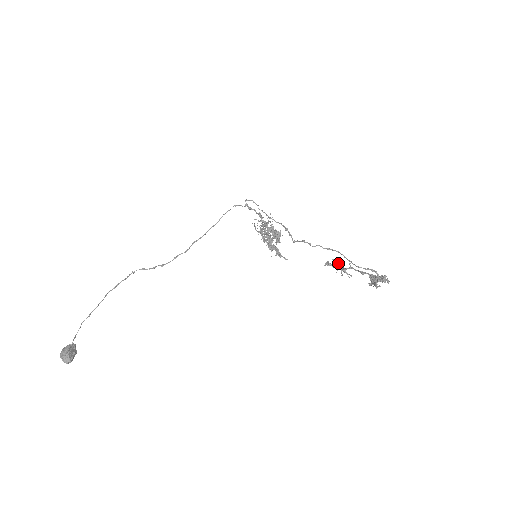
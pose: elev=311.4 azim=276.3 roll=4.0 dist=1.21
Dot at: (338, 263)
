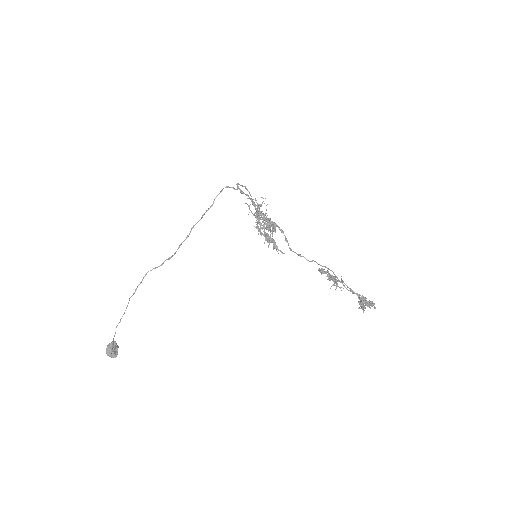
Dot at: (331, 278)
